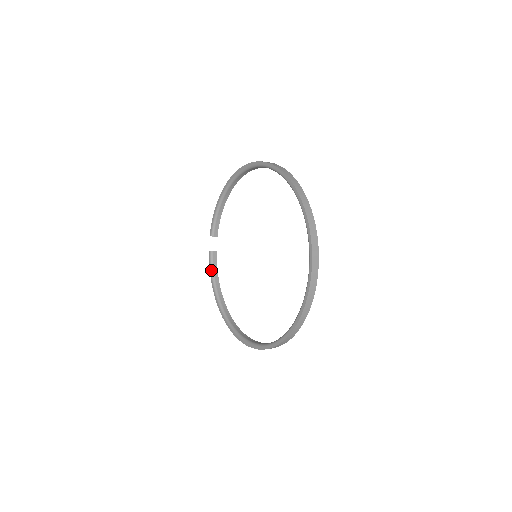
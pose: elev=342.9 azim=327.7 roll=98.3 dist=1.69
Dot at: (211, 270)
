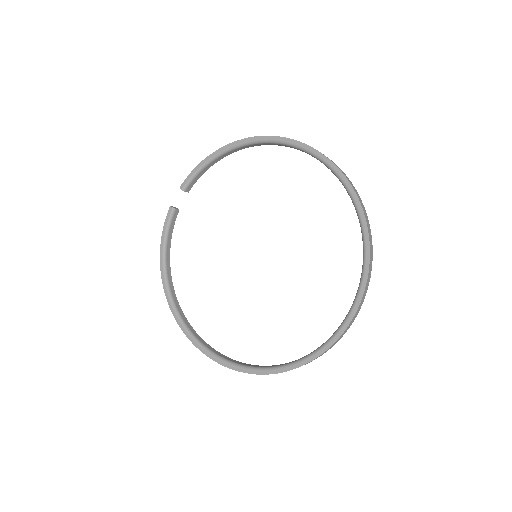
Dot at: (165, 232)
